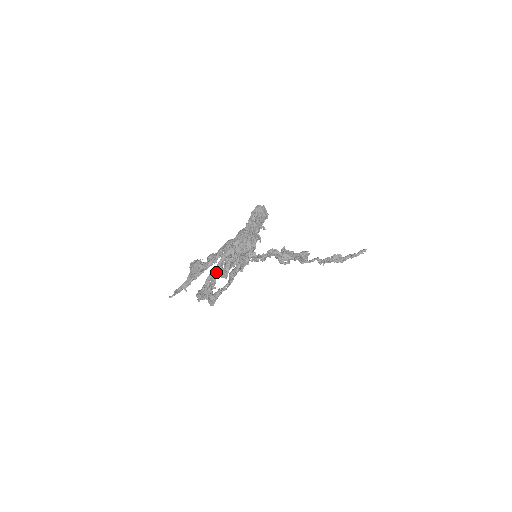
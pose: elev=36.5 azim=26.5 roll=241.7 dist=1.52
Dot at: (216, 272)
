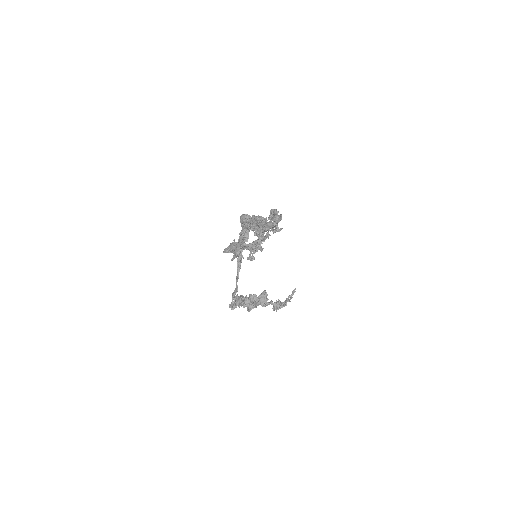
Dot at: (260, 226)
